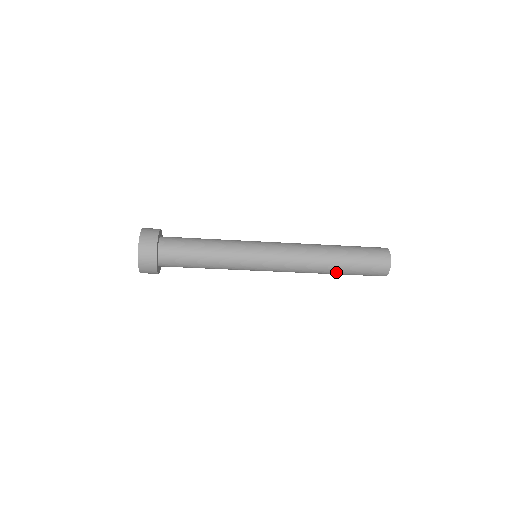
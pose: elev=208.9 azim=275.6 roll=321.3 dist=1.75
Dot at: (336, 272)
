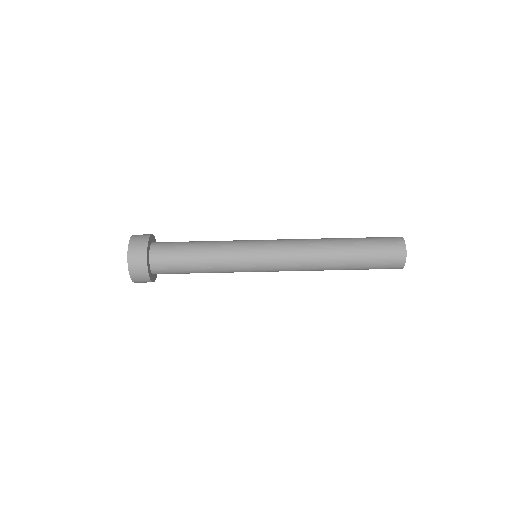
Dot at: (346, 253)
